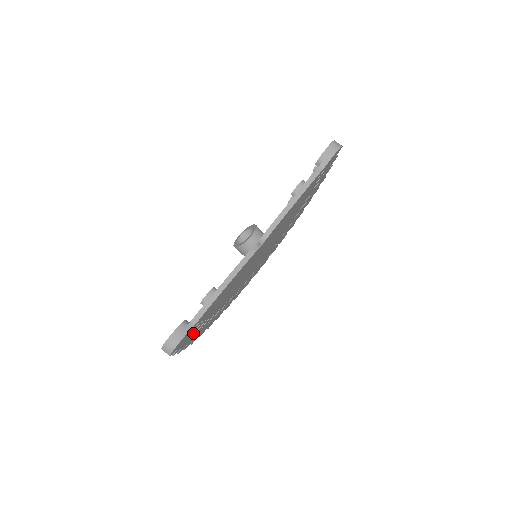
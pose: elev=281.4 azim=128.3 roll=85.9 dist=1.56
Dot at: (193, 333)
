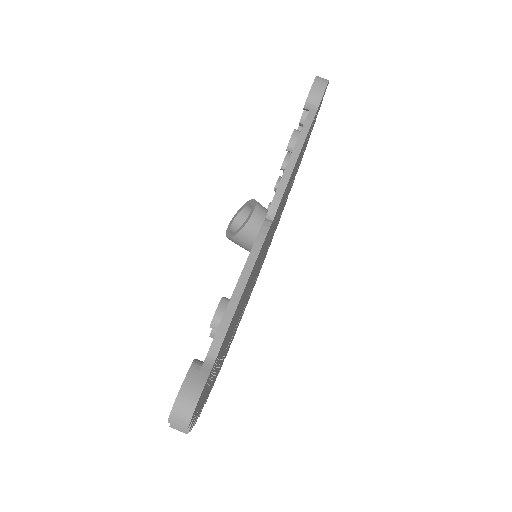
Dot at: (207, 386)
